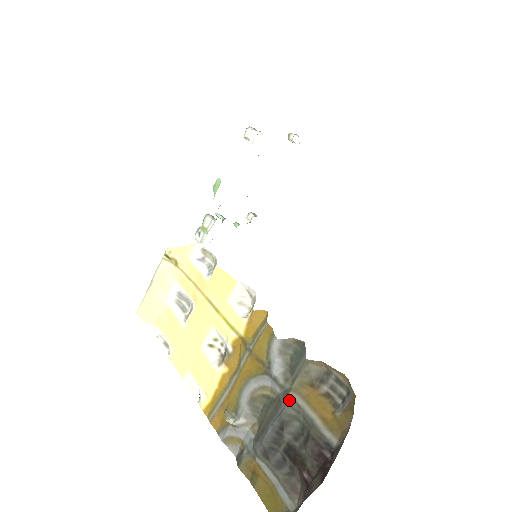
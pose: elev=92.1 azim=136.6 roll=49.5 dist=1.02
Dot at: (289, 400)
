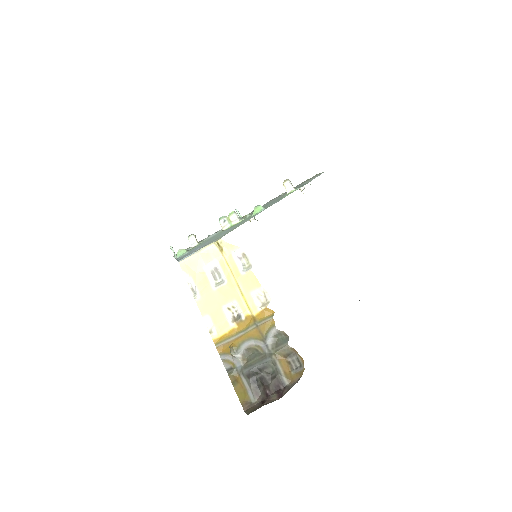
Dot at: (272, 359)
